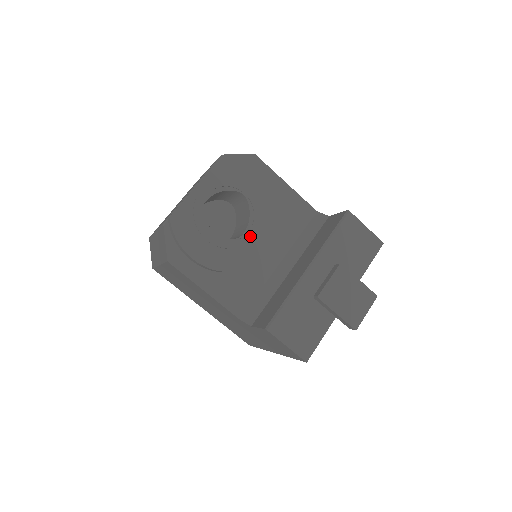
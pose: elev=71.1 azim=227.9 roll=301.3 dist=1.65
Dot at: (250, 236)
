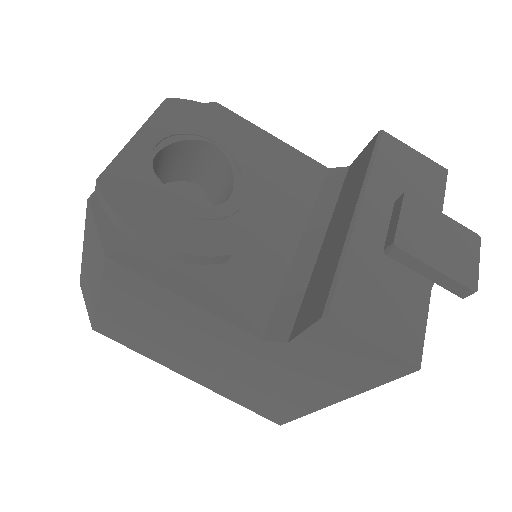
Dot at: (242, 199)
